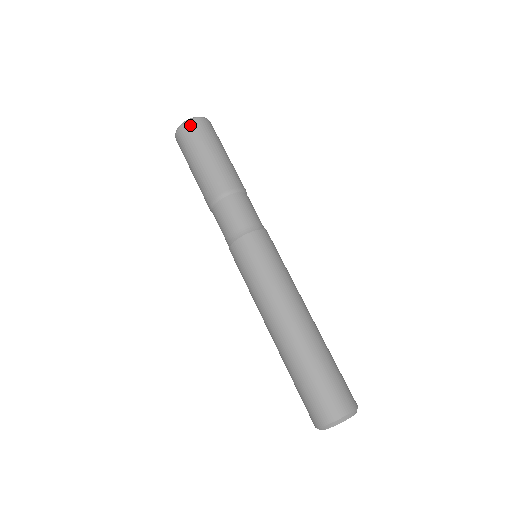
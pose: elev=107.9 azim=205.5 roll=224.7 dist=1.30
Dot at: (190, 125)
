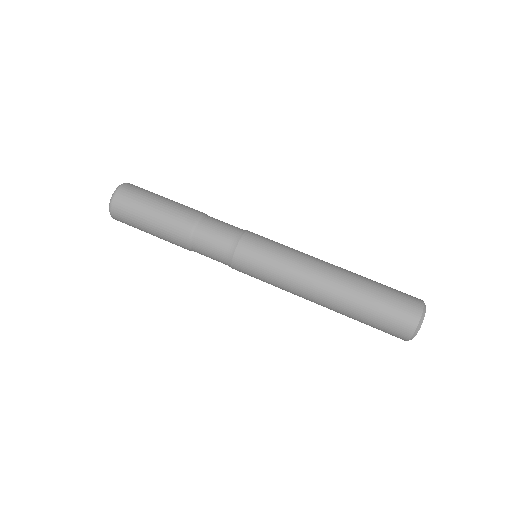
Dot at: (118, 198)
